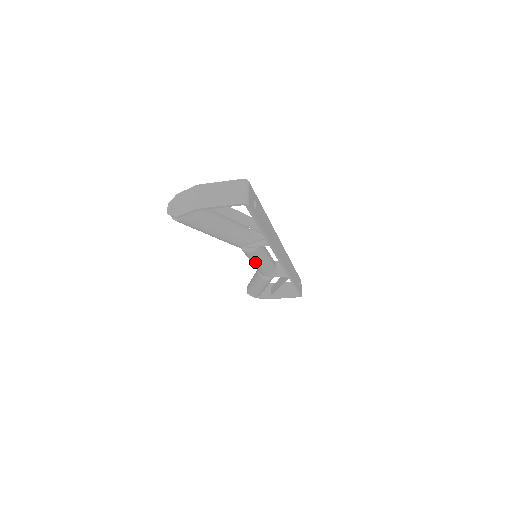
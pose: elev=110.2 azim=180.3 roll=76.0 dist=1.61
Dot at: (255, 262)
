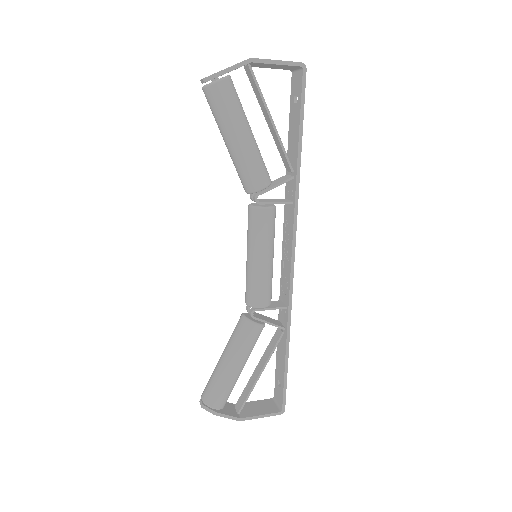
Dot at: (262, 248)
